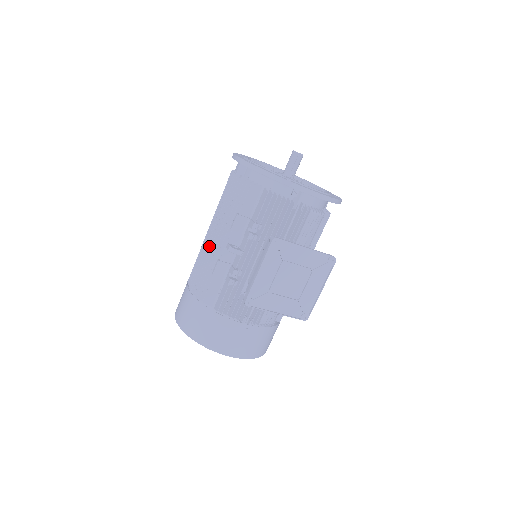
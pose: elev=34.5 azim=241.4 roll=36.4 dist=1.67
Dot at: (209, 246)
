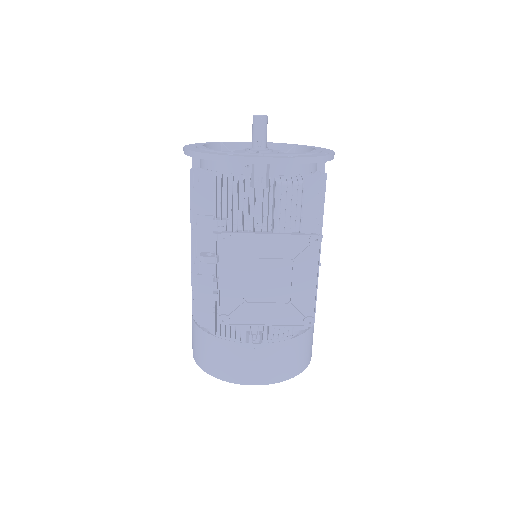
Dot at: (191, 260)
